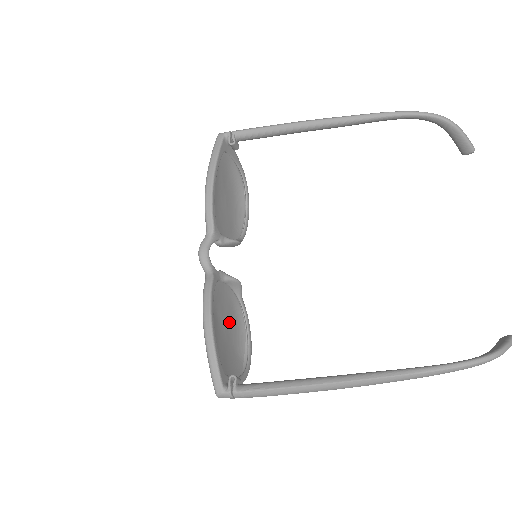
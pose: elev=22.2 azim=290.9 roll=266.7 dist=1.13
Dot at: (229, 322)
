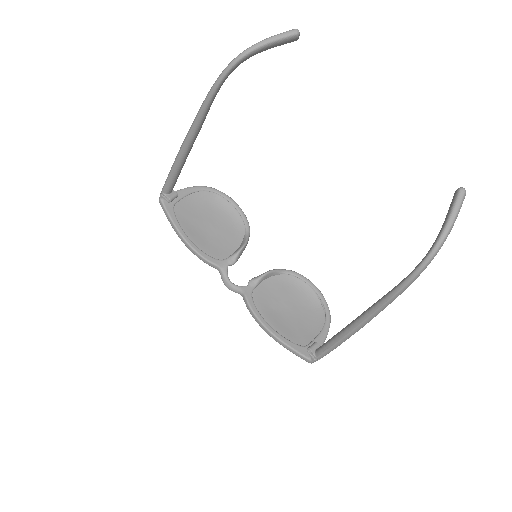
Dot at: (289, 297)
